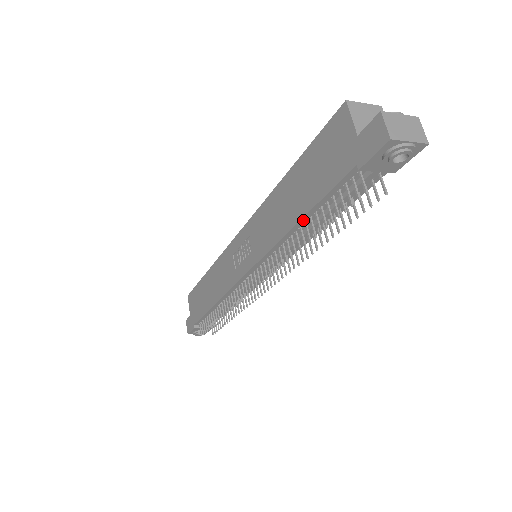
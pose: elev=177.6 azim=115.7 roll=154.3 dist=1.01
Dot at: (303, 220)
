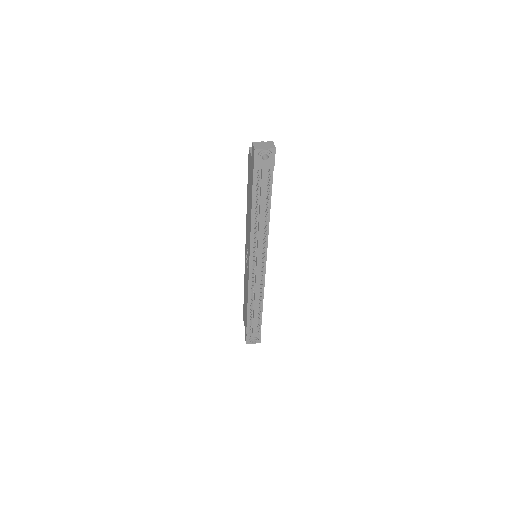
Dot at: (253, 210)
